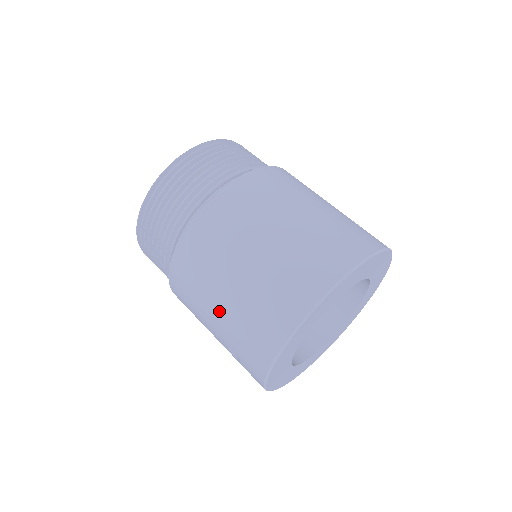
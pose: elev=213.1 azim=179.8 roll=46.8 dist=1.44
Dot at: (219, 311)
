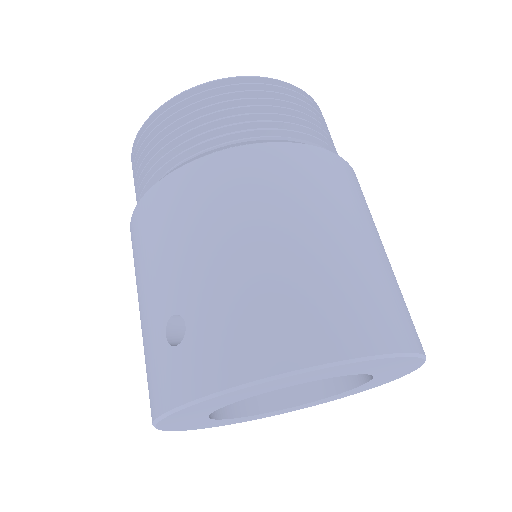
Dot at: (224, 260)
